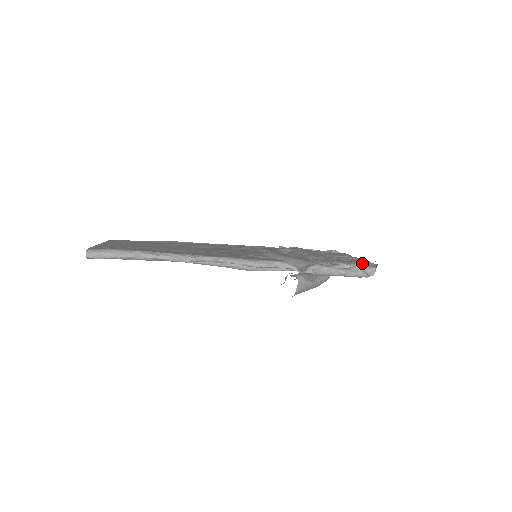
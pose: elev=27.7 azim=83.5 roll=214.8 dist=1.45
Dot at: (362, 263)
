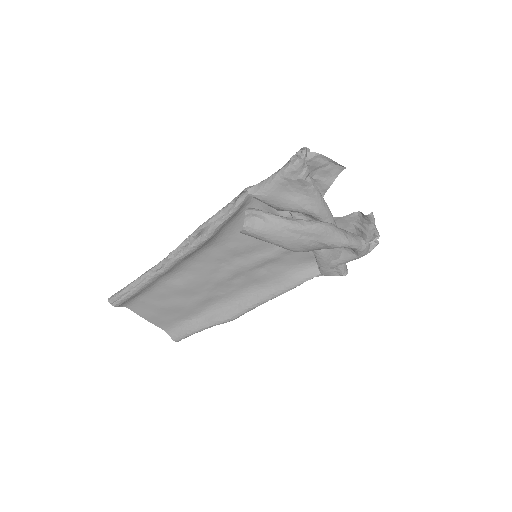
Dot at: (321, 173)
